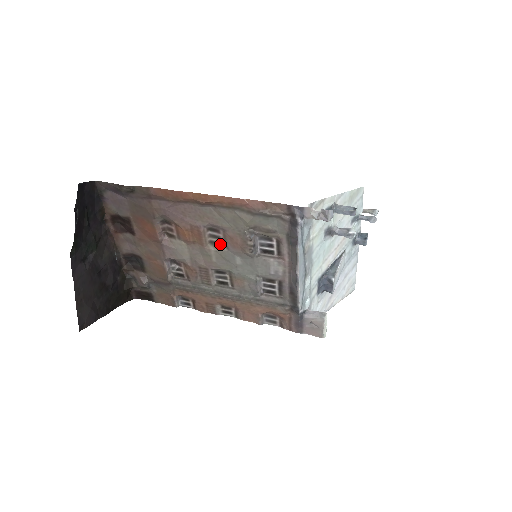
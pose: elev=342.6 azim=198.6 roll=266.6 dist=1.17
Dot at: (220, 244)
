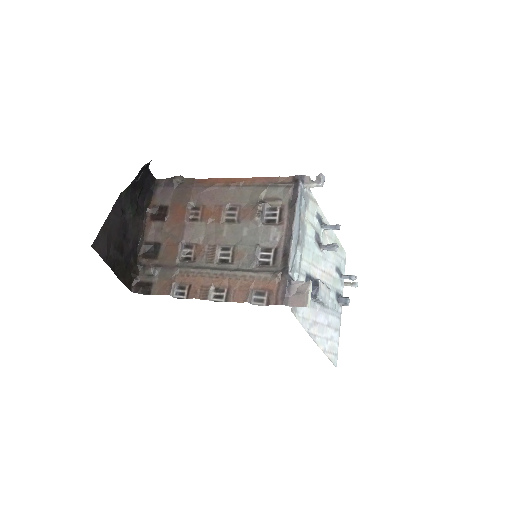
Dot at: (234, 221)
